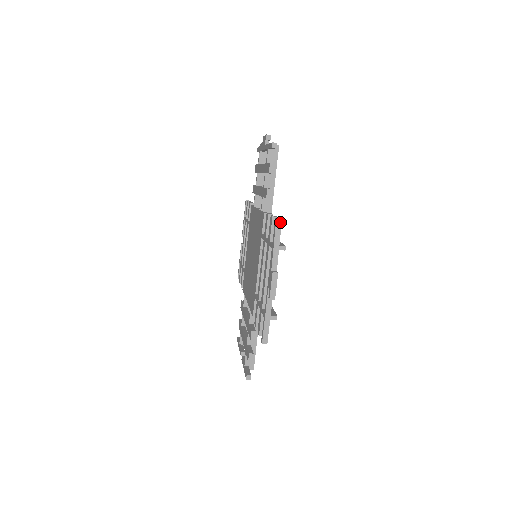
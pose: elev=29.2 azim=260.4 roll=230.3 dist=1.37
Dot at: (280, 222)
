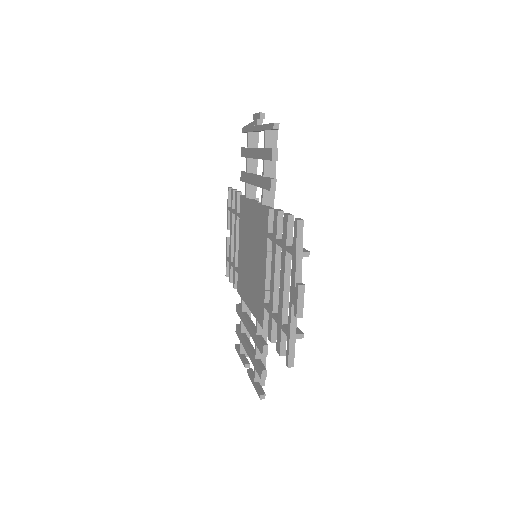
Dot at: (302, 223)
